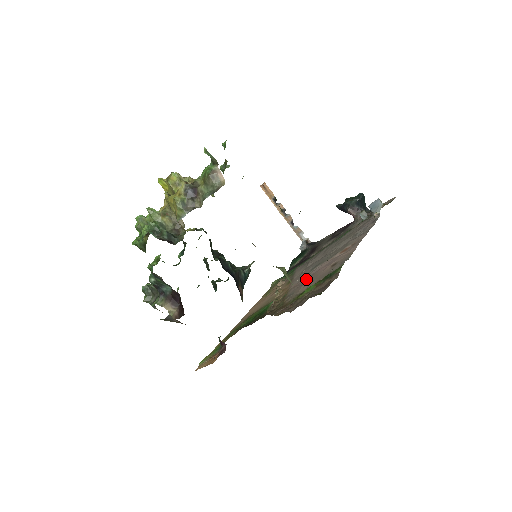
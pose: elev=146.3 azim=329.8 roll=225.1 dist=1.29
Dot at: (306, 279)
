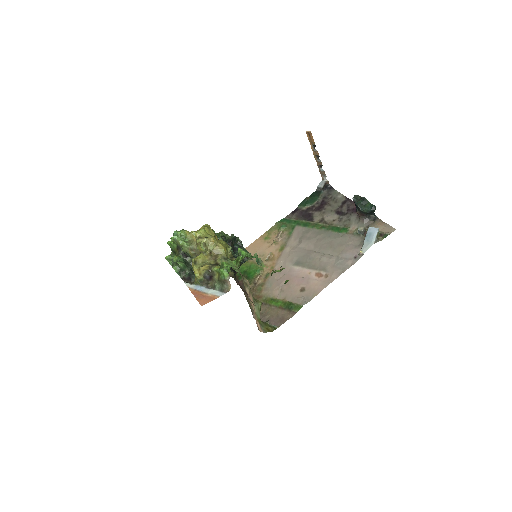
Dot at: (285, 278)
